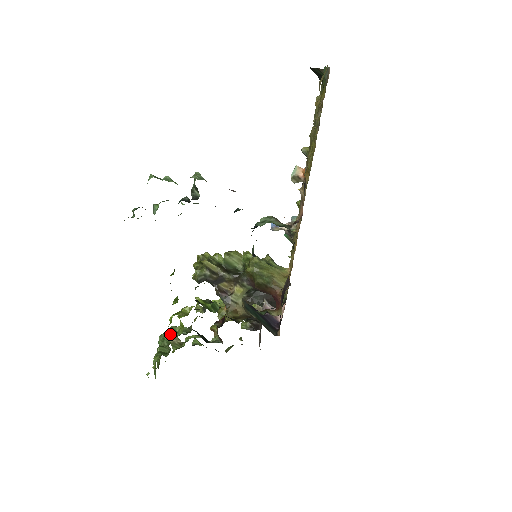
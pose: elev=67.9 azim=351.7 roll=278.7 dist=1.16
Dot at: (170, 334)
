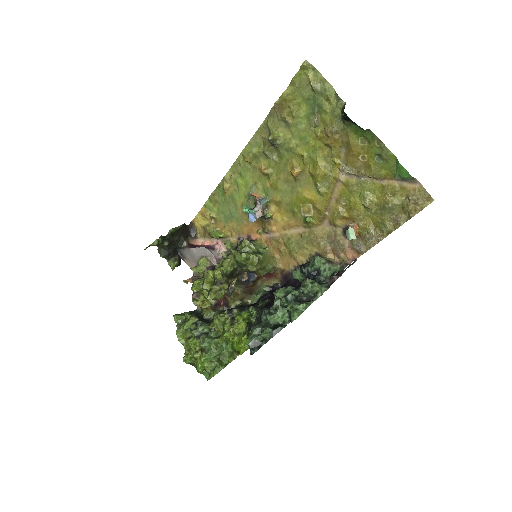
Dot at: (220, 350)
